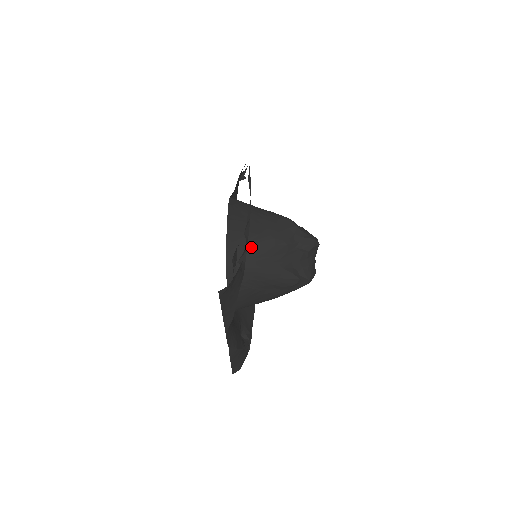
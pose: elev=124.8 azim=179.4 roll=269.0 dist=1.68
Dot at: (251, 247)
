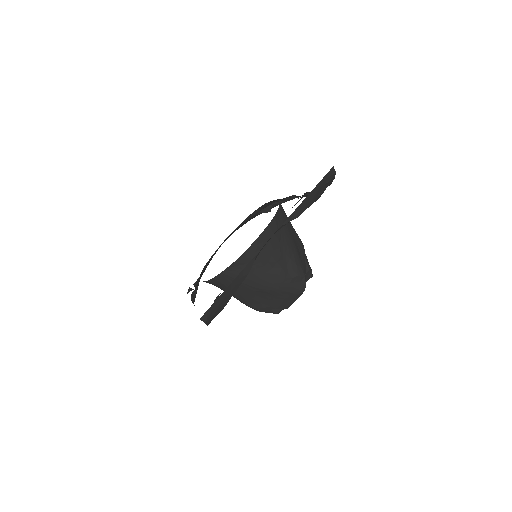
Dot at: occluded
